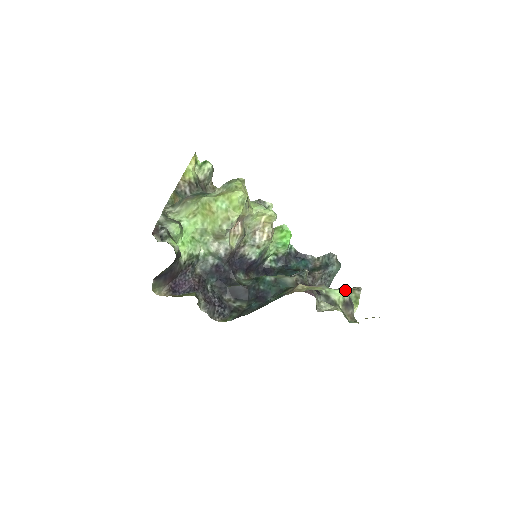
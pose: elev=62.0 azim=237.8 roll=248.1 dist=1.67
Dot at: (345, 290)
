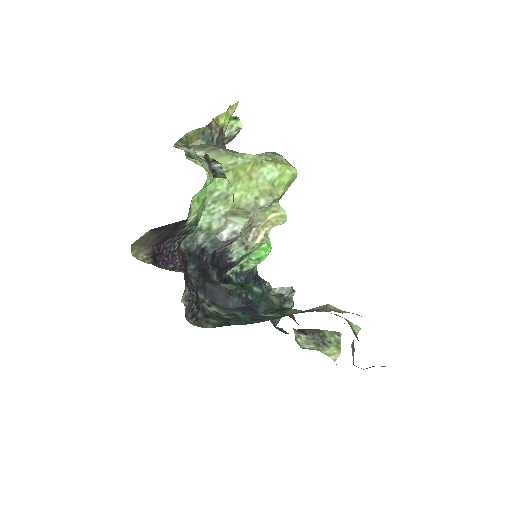
Dot at: occluded
